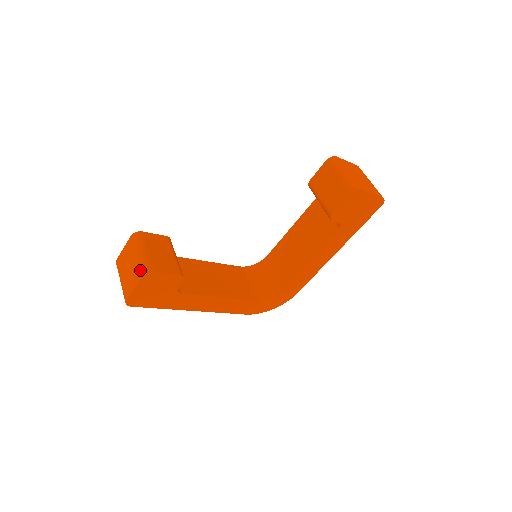
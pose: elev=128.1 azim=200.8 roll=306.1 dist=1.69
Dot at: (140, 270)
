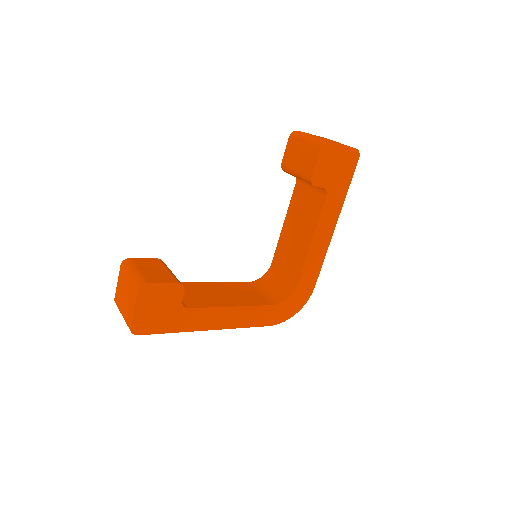
Dot at: (135, 287)
